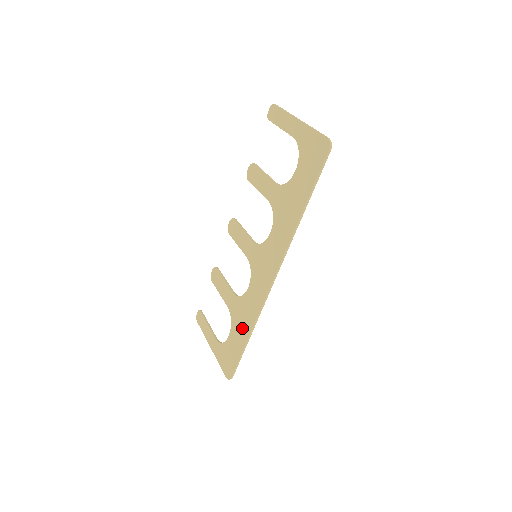
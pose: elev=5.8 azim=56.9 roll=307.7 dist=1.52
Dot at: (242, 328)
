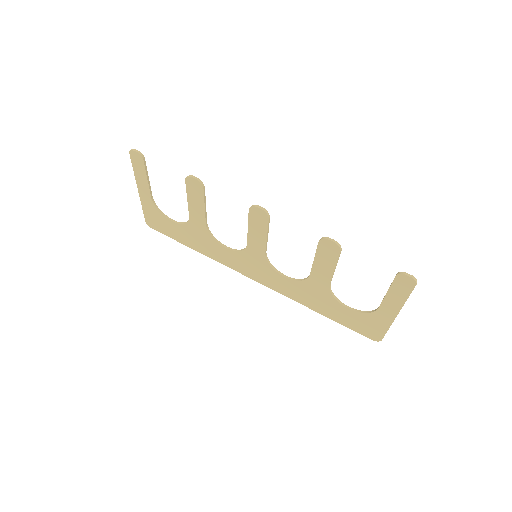
Dot at: (193, 242)
